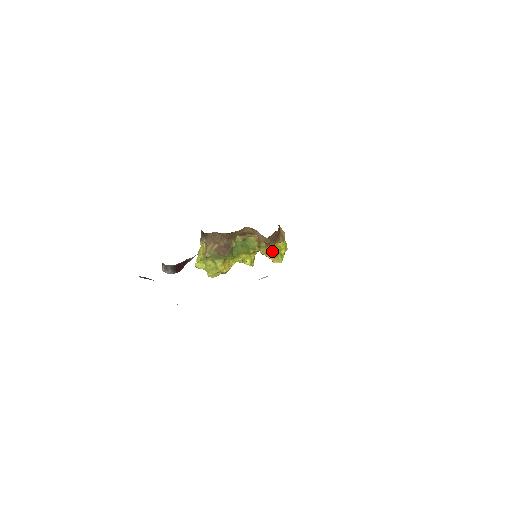
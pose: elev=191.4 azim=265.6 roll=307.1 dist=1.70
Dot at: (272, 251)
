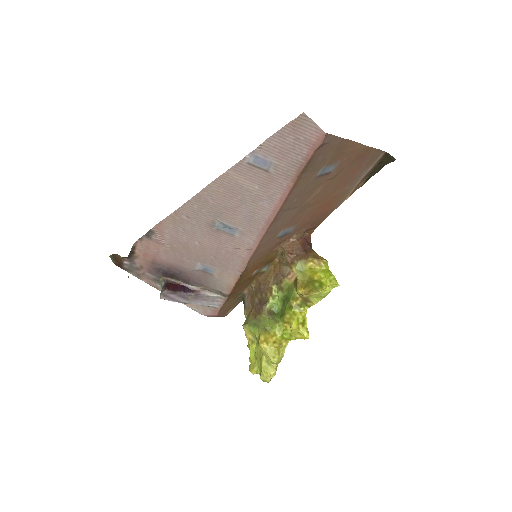
Dot at: (307, 282)
